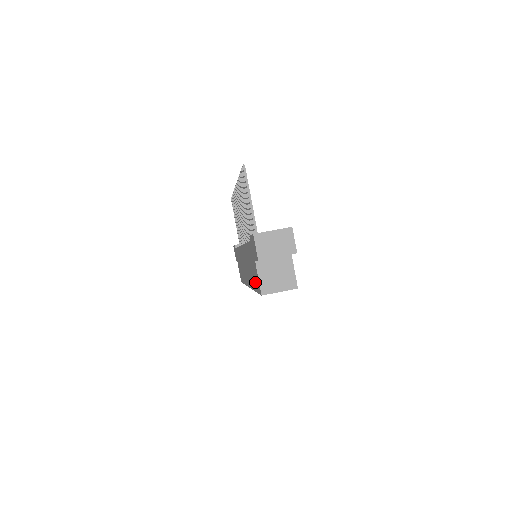
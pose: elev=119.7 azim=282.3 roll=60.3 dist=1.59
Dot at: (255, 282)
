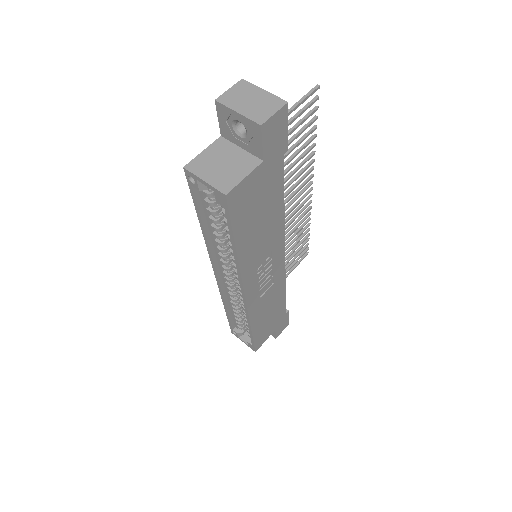
Dot at: occluded
